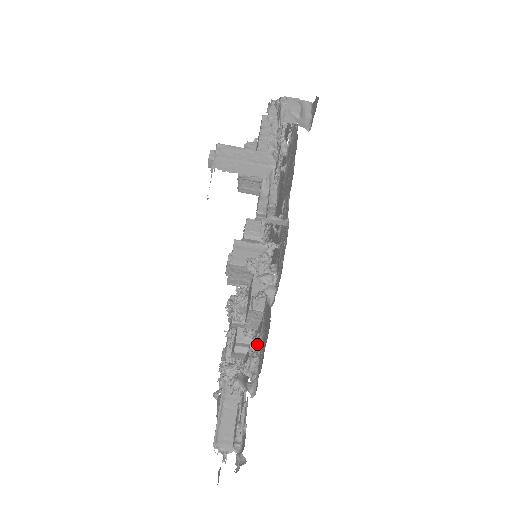
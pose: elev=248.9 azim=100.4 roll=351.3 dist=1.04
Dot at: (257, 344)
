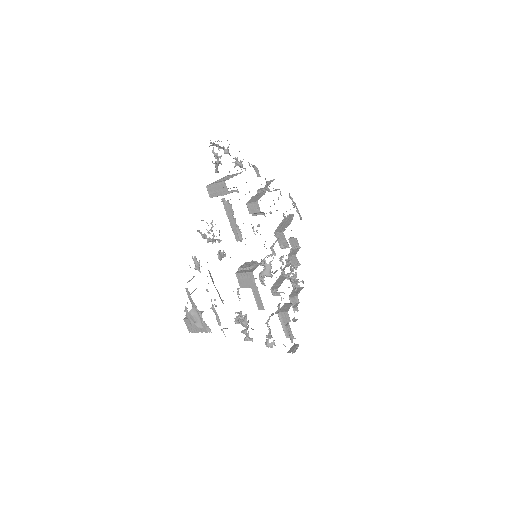
Dot at: (269, 326)
